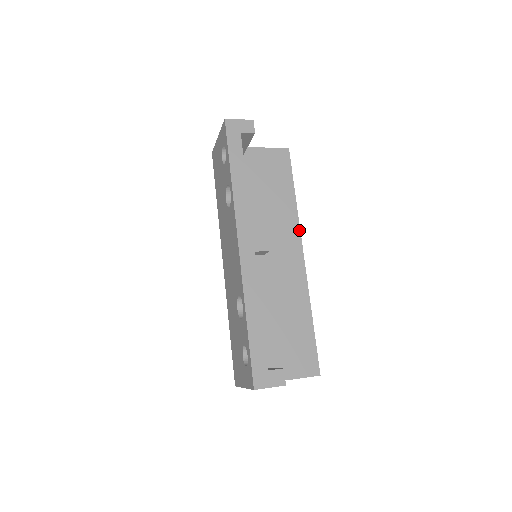
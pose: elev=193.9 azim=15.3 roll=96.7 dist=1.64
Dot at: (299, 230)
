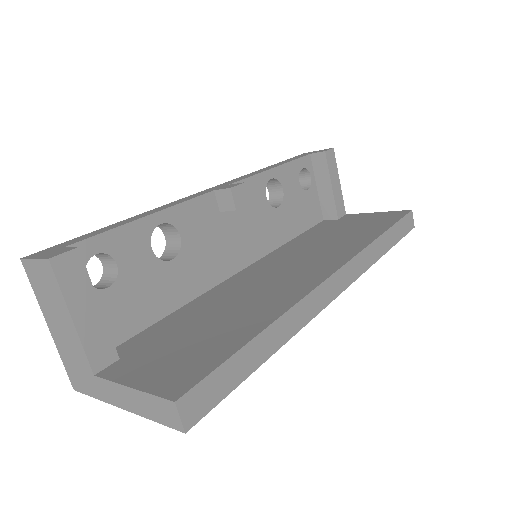
Dot at: (355, 254)
